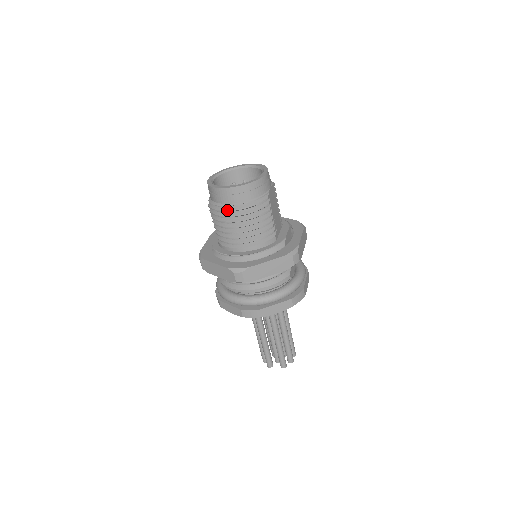
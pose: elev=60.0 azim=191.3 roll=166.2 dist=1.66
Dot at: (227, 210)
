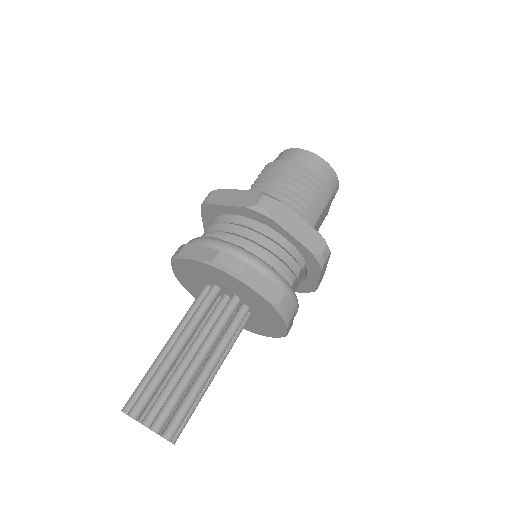
Dot at: (295, 163)
